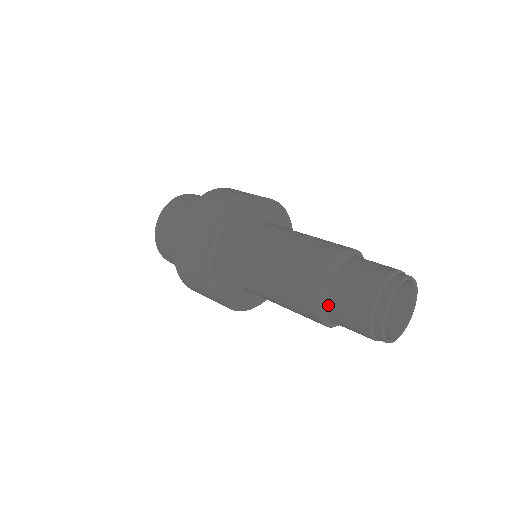
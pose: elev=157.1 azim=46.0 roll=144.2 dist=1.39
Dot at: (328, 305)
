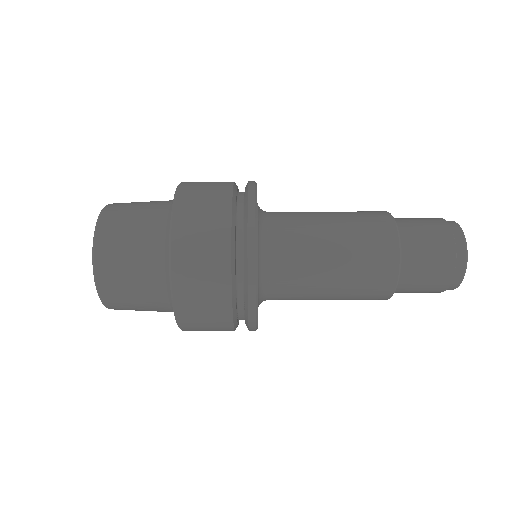
Dot at: (402, 279)
